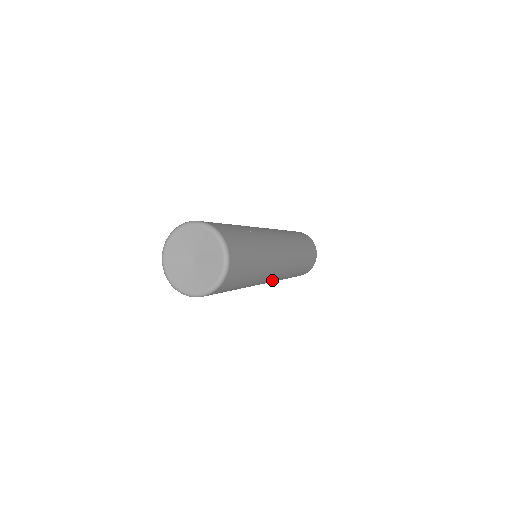
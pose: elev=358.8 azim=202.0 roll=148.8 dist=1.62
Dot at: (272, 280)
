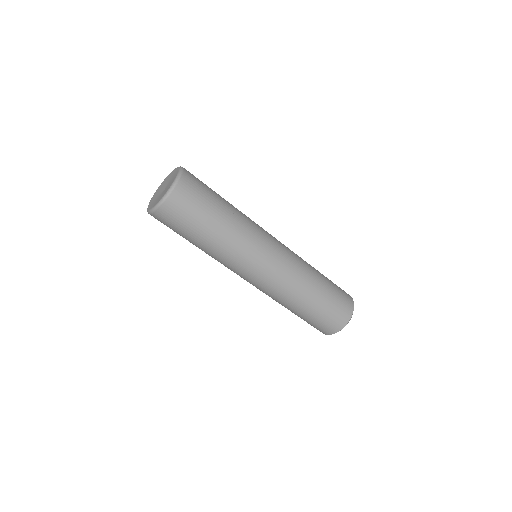
Dot at: (267, 272)
